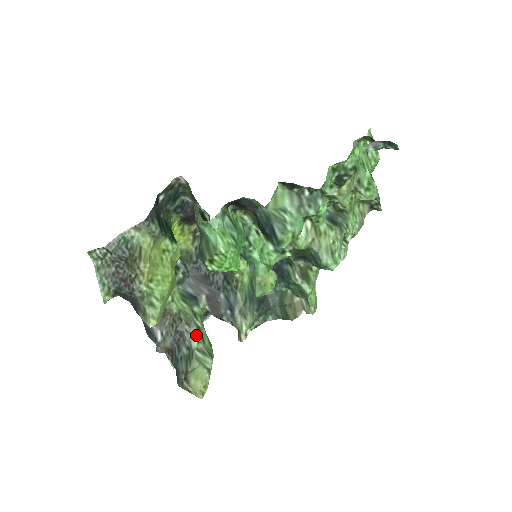
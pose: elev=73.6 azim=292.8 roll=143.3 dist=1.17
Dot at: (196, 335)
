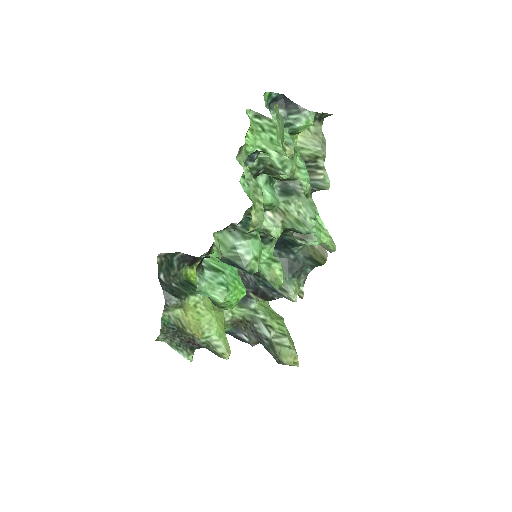
Dot at: (265, 328)
